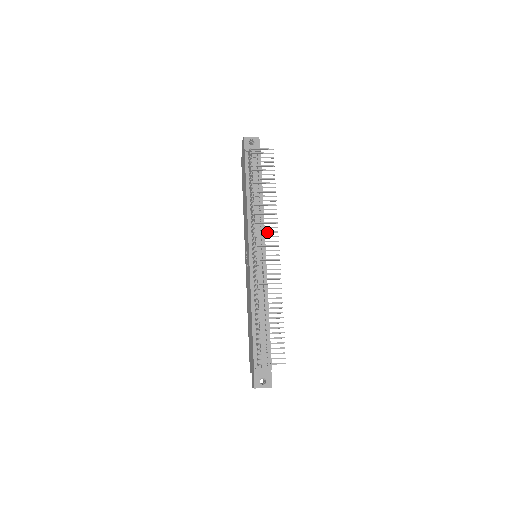
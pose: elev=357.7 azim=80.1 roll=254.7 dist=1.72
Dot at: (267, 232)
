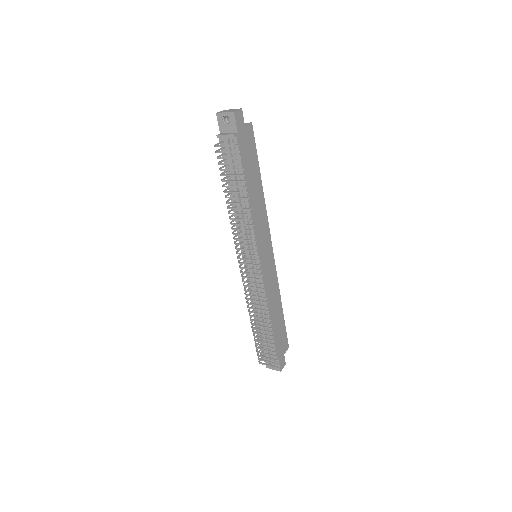
Dot at: (246, 250)
